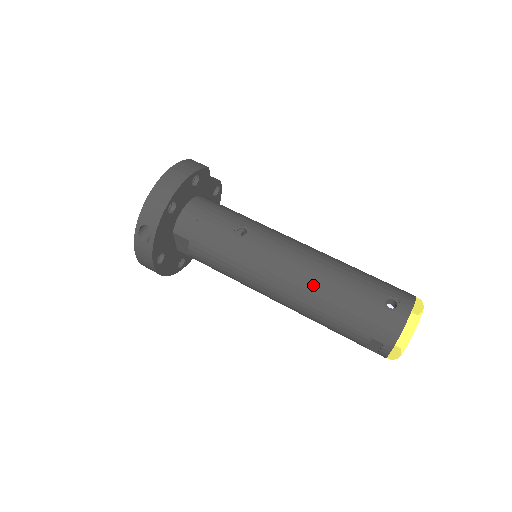
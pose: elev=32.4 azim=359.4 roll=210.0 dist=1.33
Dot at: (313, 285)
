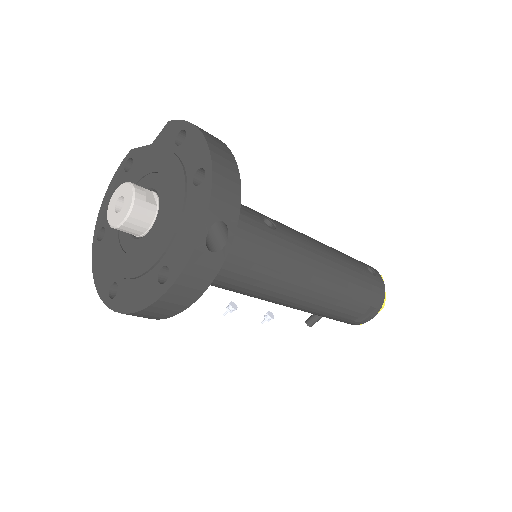
Dot at: (338, 269)
